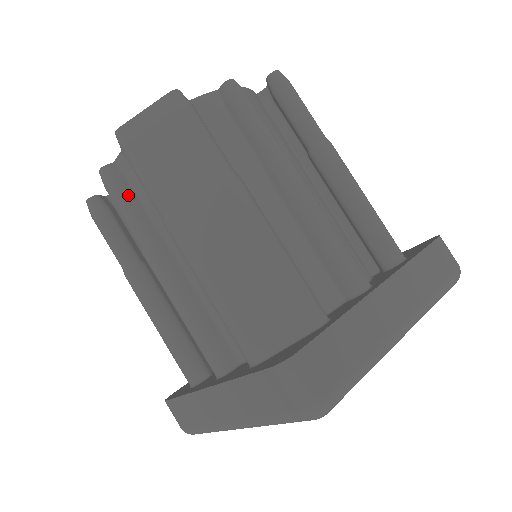
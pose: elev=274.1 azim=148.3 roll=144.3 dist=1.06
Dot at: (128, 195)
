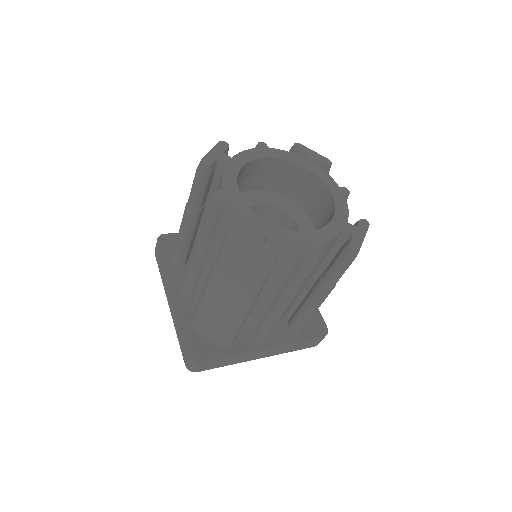
Dot at: (216, 220)
